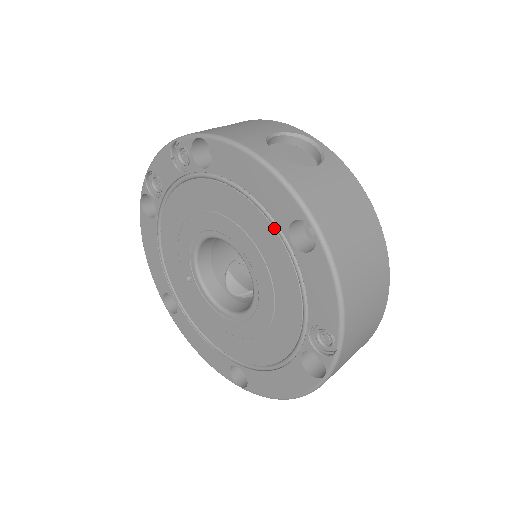
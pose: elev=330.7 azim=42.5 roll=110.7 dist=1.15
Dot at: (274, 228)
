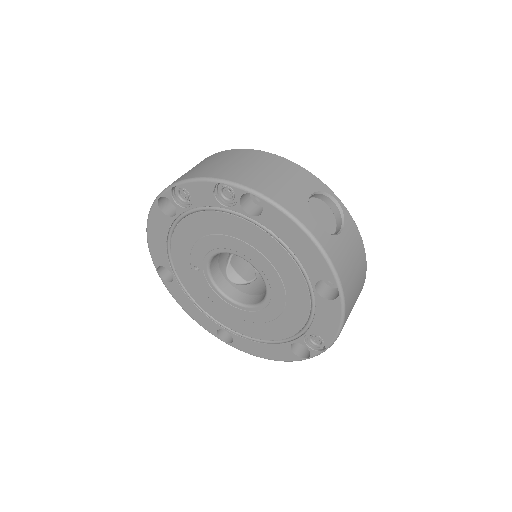
Dot at: (303, 276)
